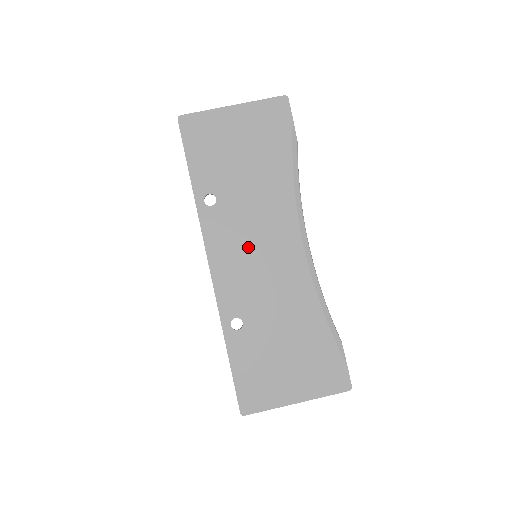
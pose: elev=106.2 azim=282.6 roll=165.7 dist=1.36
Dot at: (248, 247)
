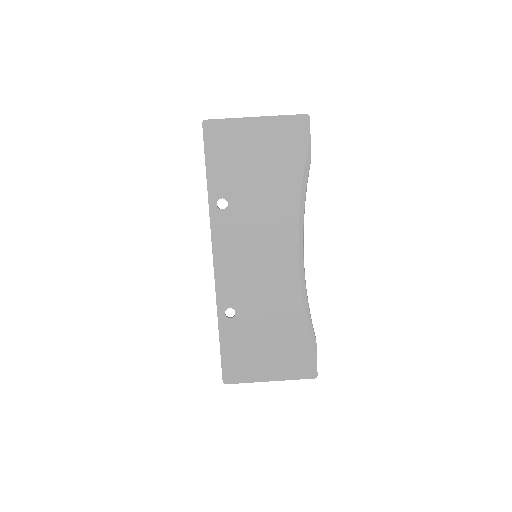
Dot at: (250, 251)
